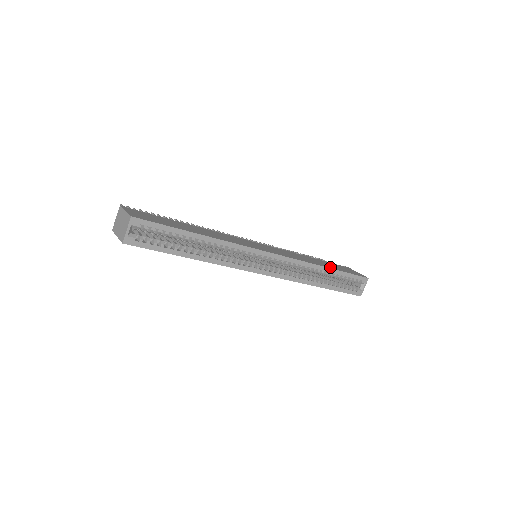
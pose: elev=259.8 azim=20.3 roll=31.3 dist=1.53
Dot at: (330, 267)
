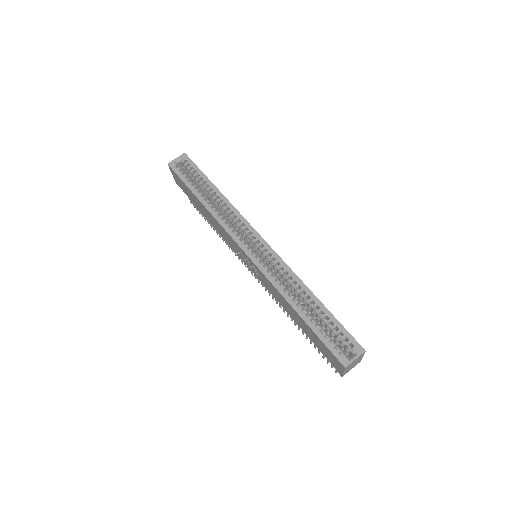
Dot at: (320, 302)
